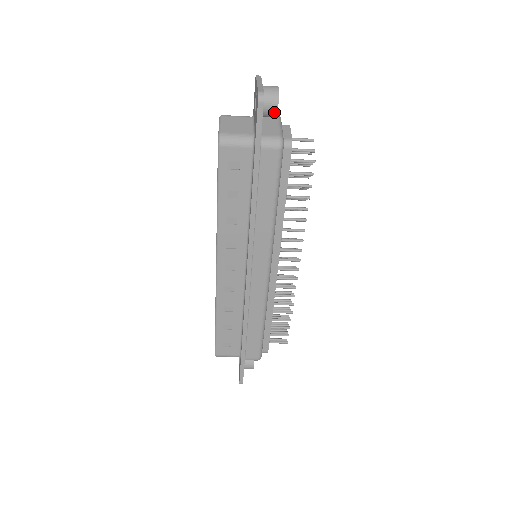
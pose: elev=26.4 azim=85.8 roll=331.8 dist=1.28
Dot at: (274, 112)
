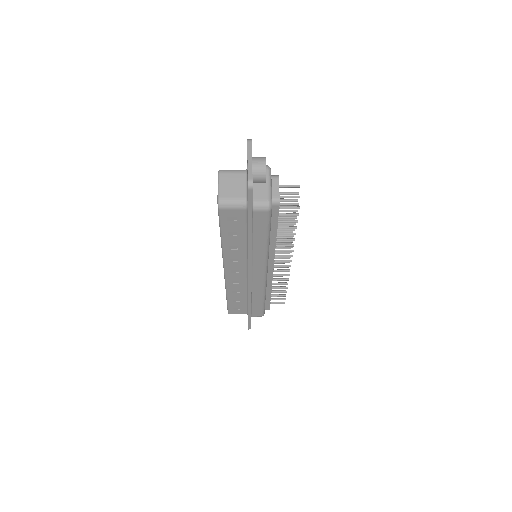
Dot at: (263, 182)
